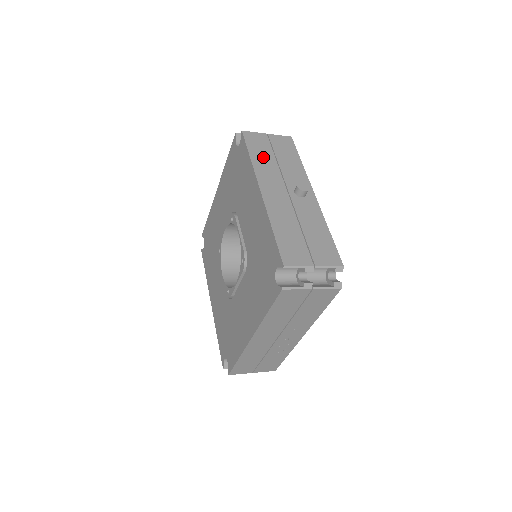
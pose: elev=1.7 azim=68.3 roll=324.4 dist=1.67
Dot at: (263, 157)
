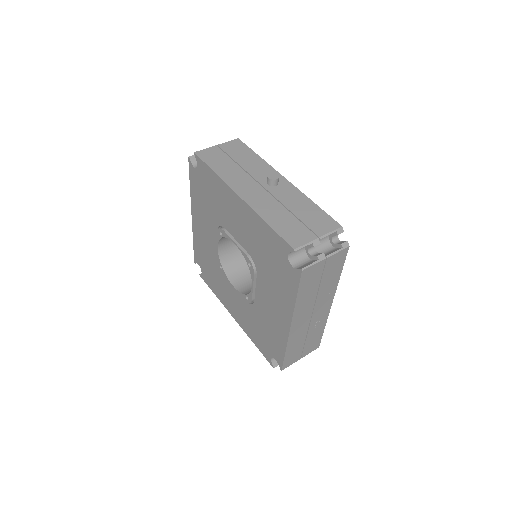
Dot at: (225, 167)
